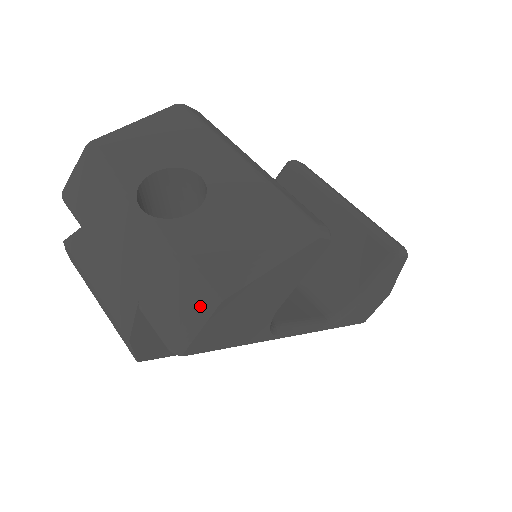
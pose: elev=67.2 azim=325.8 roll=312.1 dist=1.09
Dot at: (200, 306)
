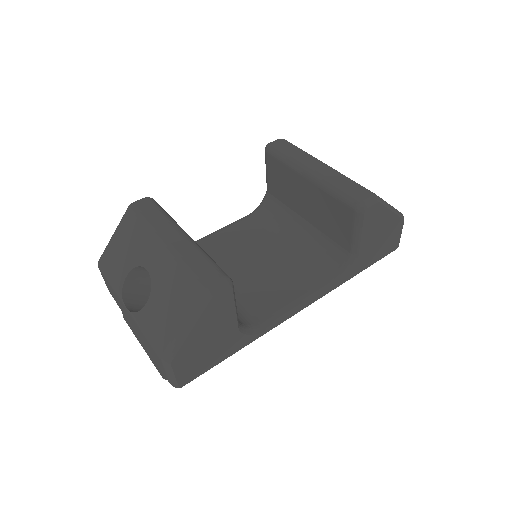
Dot at: (164, 367)
